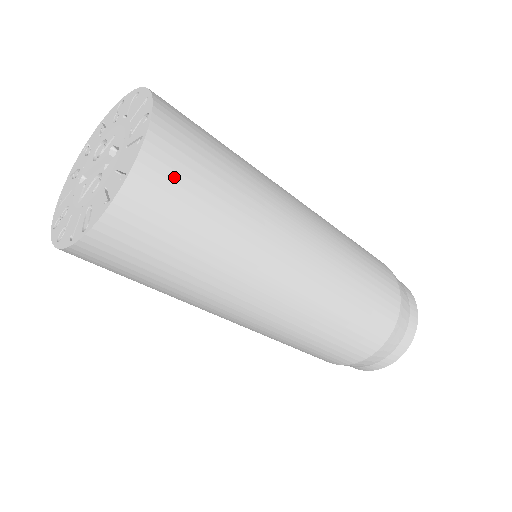
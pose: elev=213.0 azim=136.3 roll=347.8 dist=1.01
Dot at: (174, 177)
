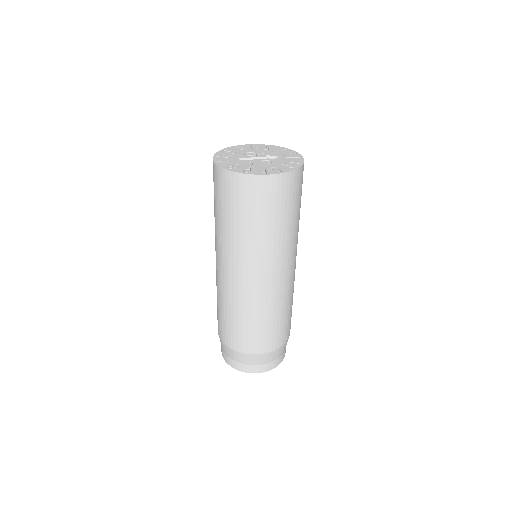
Dot at: occluded
